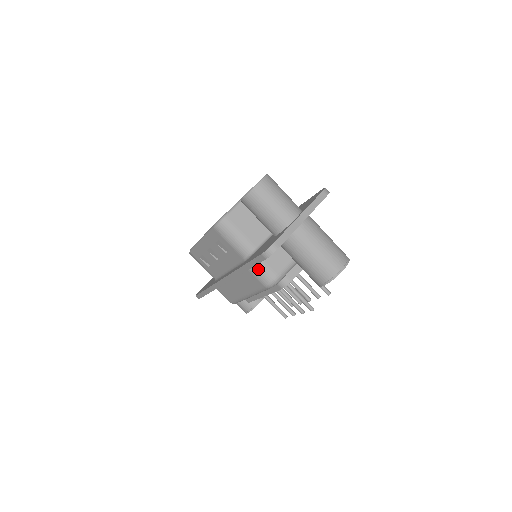
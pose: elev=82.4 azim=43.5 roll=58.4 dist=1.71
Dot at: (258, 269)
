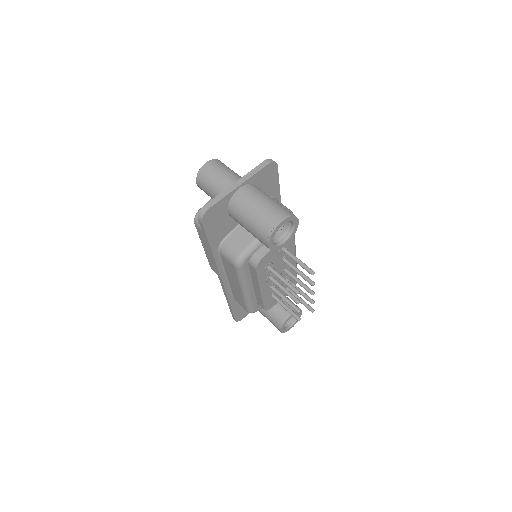
Dot at: (225, 249)
